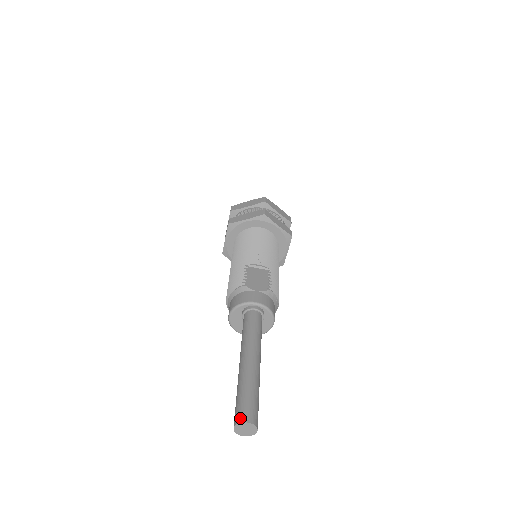
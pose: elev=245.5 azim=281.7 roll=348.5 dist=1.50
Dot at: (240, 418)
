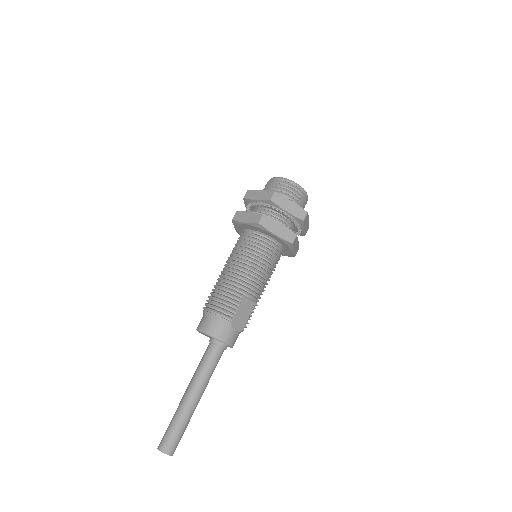
Dot at: (167, 450)
